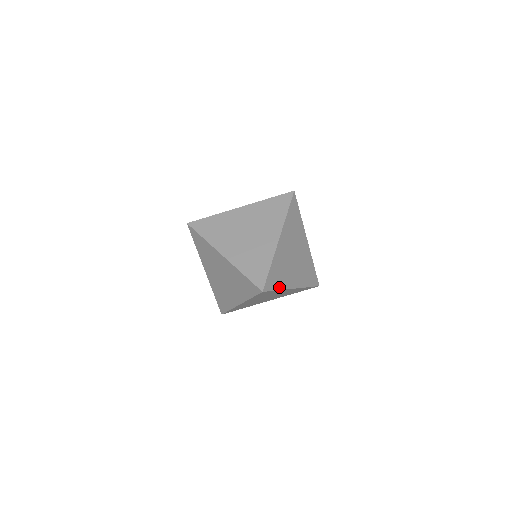
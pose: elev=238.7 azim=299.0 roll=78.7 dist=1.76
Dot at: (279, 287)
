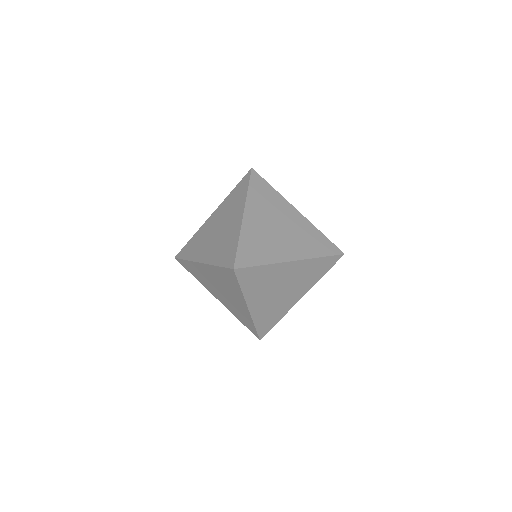
Dot at: (278, 319)
